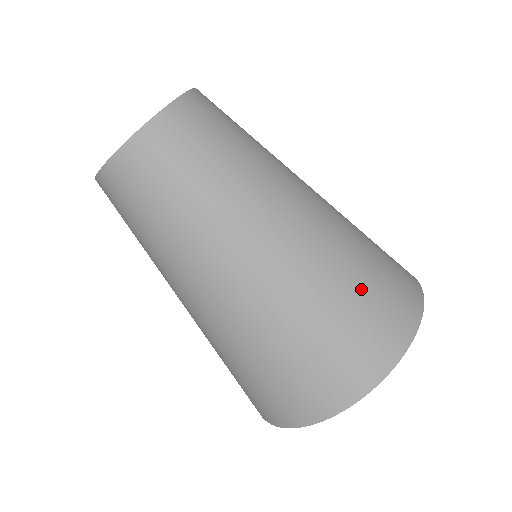
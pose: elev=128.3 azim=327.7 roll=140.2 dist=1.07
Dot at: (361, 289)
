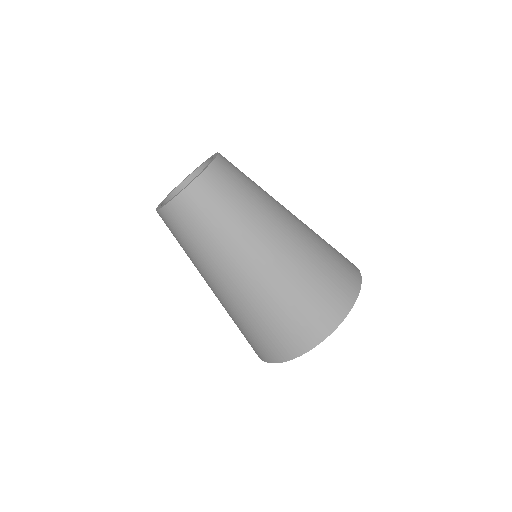
Dot at: (328, 264)
